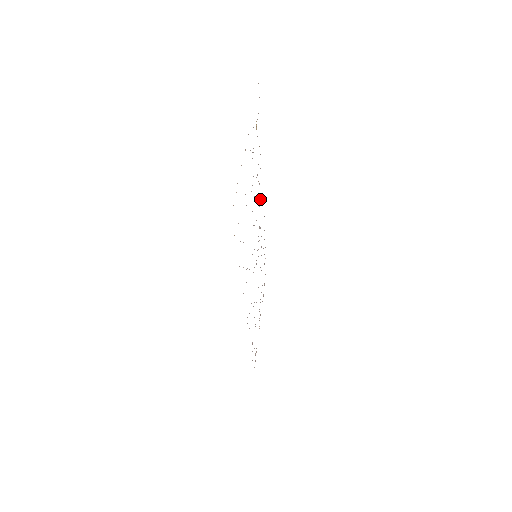
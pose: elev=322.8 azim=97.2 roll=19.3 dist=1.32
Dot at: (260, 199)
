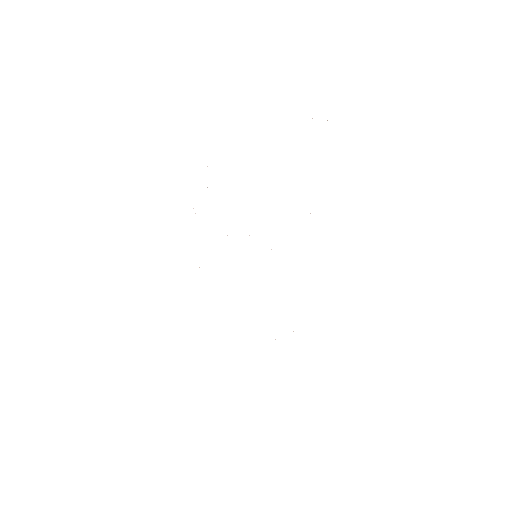
Dot at: occluded
